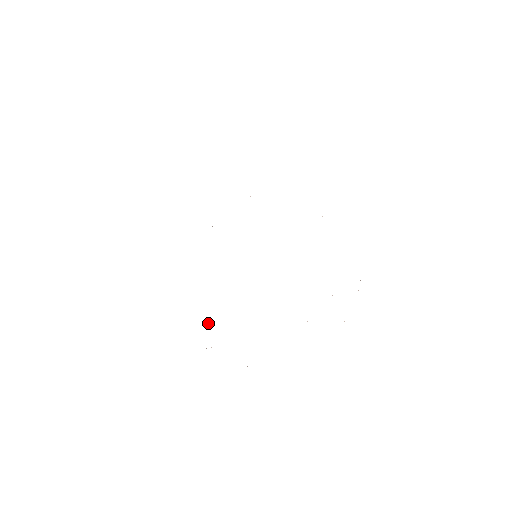
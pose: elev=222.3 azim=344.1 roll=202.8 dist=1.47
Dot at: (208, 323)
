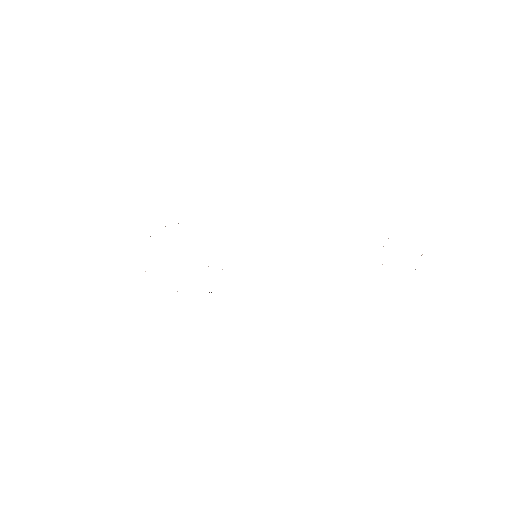
Dot at: occluded
